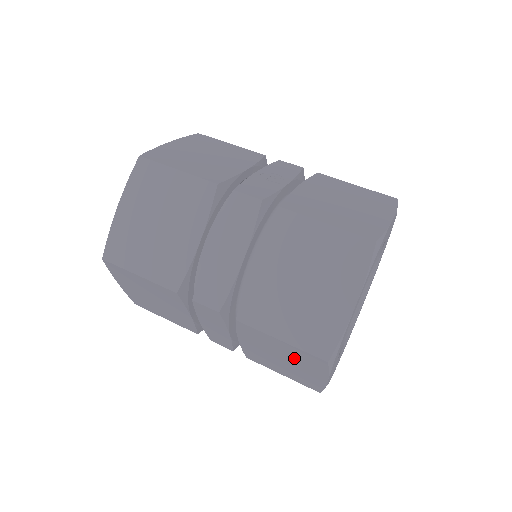
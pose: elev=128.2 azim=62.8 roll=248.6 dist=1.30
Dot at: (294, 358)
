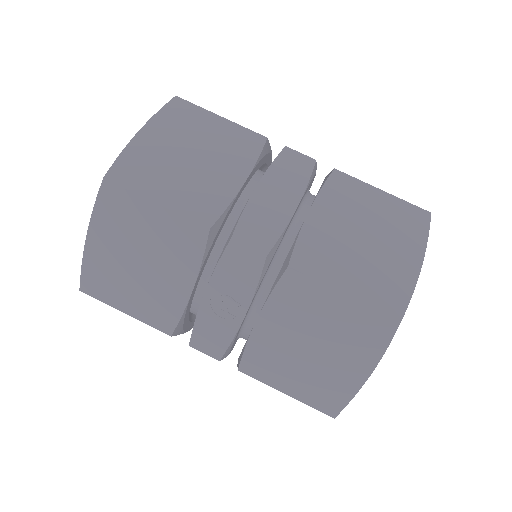
Dot at: occluded
